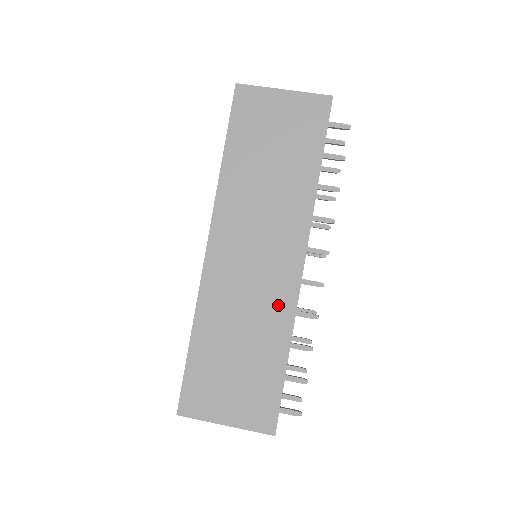
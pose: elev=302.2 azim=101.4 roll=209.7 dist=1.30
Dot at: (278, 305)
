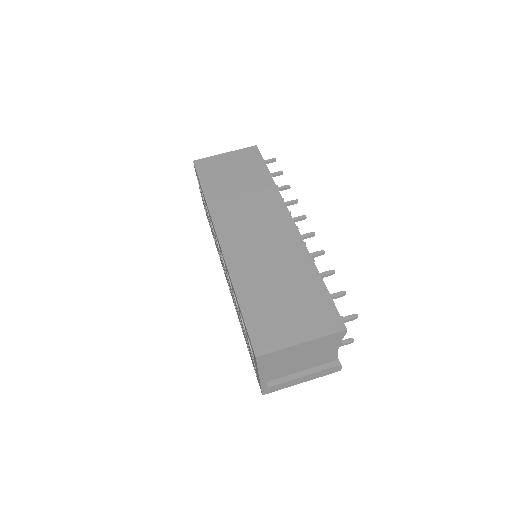
Dot at: (291, 248)
